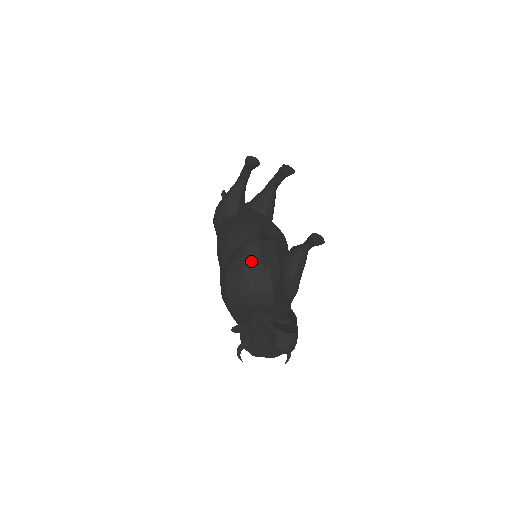
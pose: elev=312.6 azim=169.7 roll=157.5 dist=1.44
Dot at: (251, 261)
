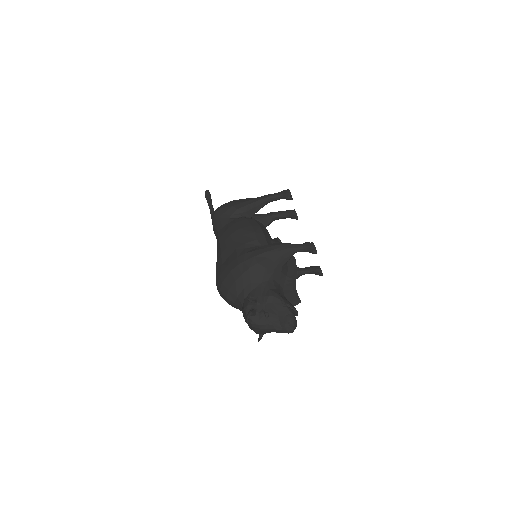
Dot at: (284, 258)
